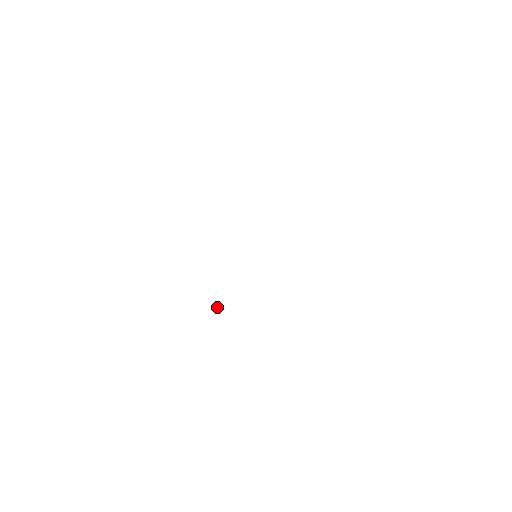
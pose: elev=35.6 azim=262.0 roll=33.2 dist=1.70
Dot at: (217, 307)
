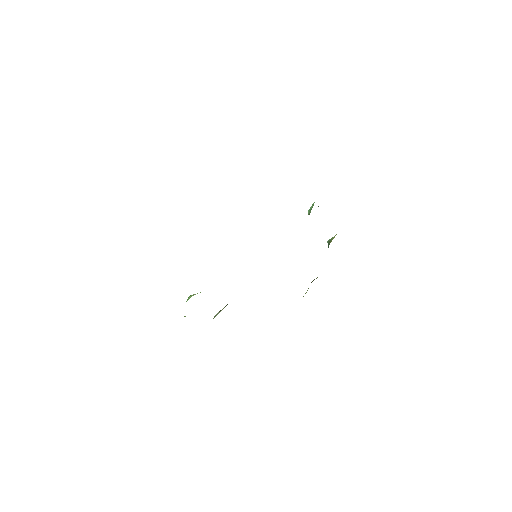
Dot at: (184, 316)
